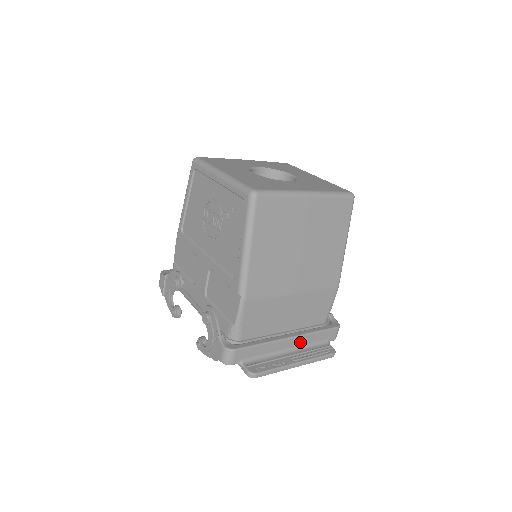
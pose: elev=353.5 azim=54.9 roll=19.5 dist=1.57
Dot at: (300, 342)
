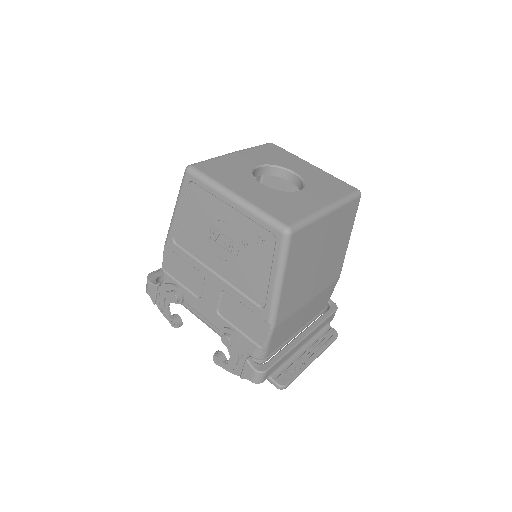
Dot at: (310, 336)
